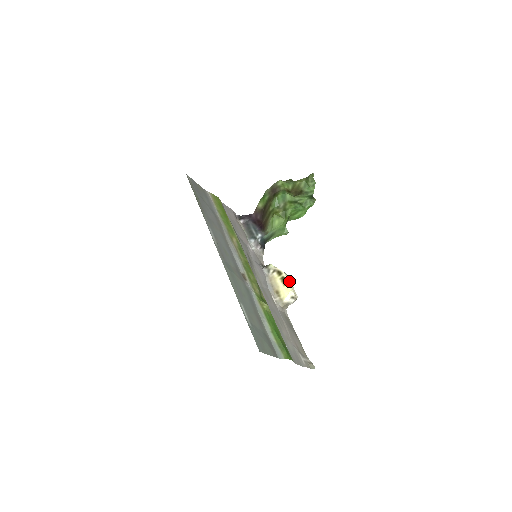
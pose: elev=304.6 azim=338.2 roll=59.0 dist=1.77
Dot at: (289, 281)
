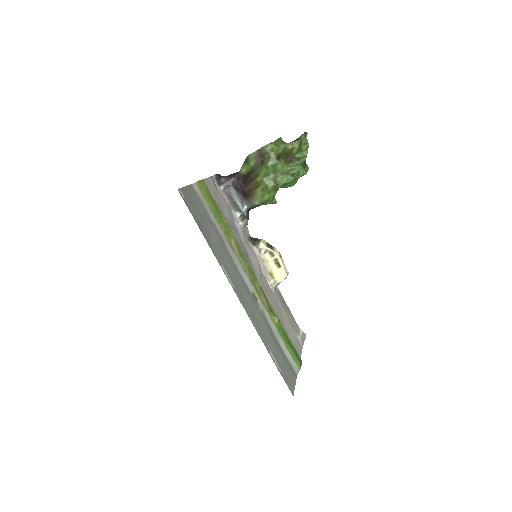
Dot at: (281, 261)
